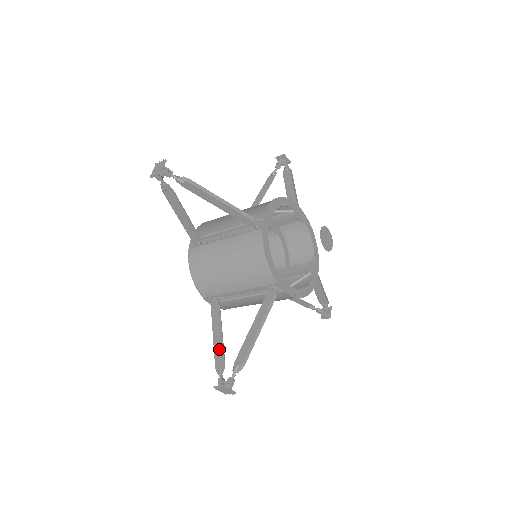
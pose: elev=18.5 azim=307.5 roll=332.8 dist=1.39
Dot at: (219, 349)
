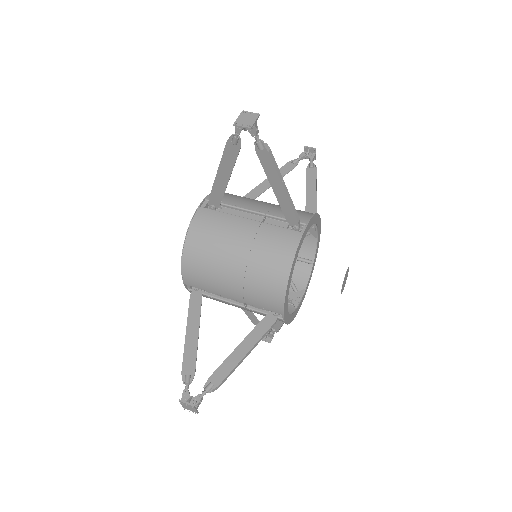
Dot at: (250, 315)
